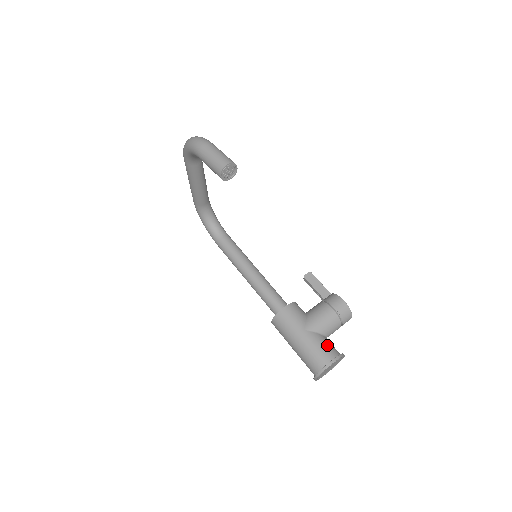
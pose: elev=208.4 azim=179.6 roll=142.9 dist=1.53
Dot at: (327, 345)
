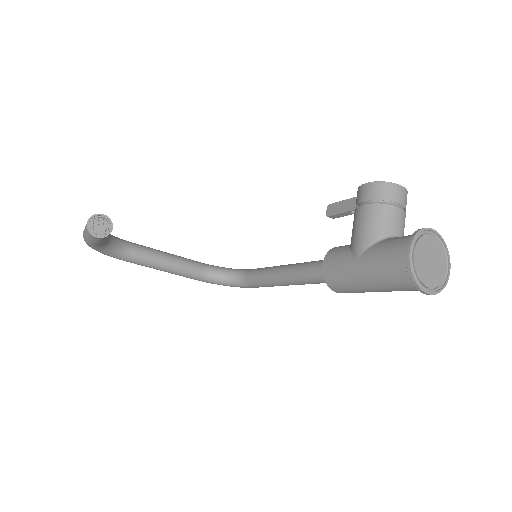
Dot at: (392, 243)
